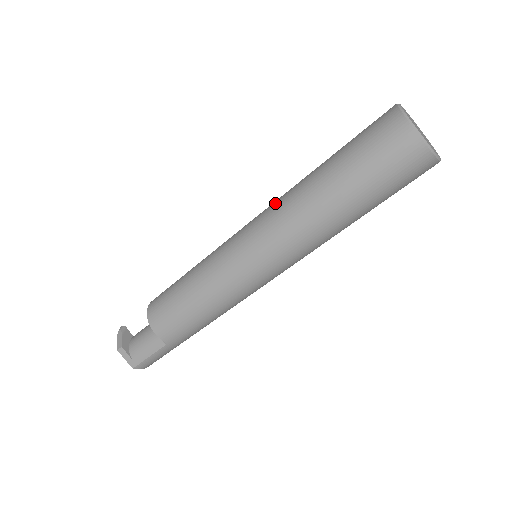
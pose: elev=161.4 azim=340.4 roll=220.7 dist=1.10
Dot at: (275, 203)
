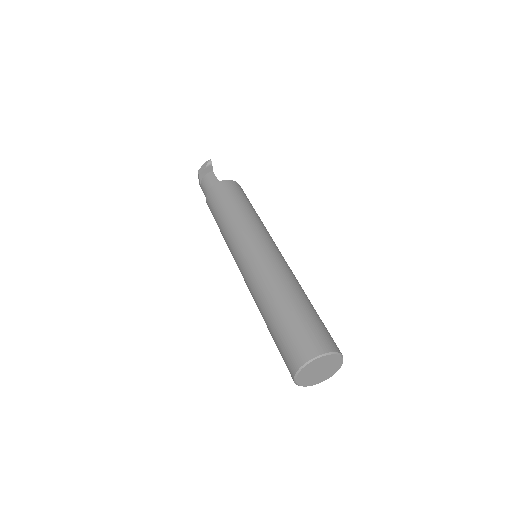
Dot at: (264, 271)
